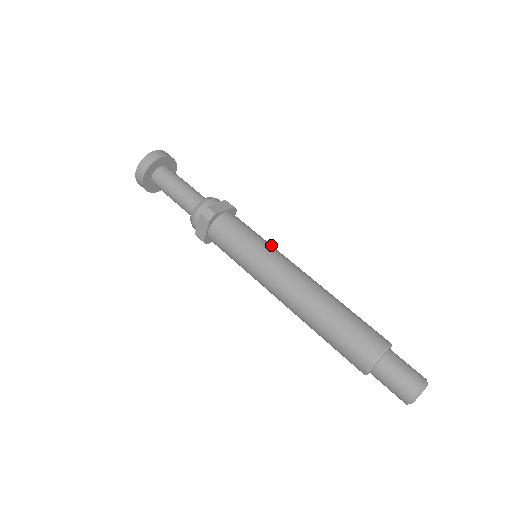
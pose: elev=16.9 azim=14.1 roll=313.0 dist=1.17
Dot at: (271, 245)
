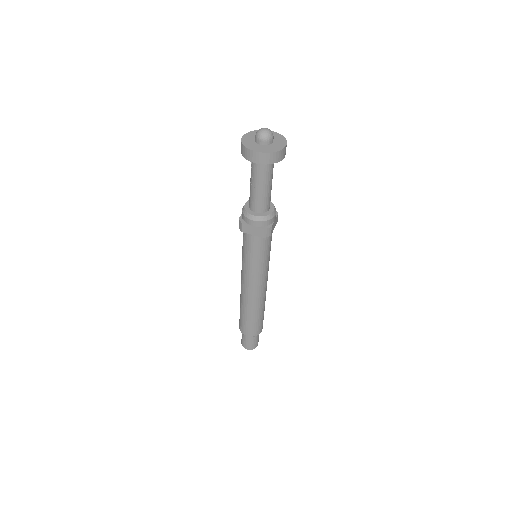
Dot at: (259, 269)
